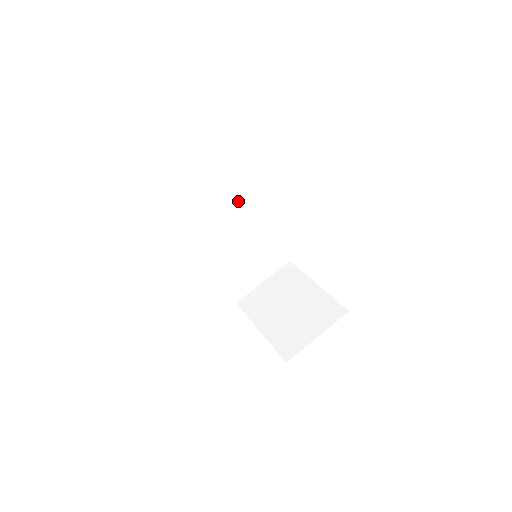
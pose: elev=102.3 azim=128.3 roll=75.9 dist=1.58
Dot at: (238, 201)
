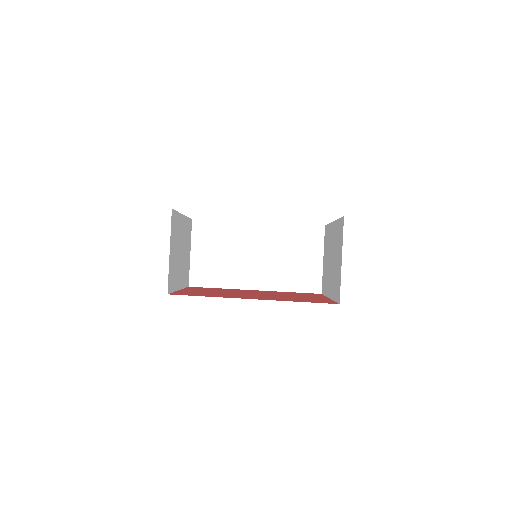
Dot at: (234, 234)
